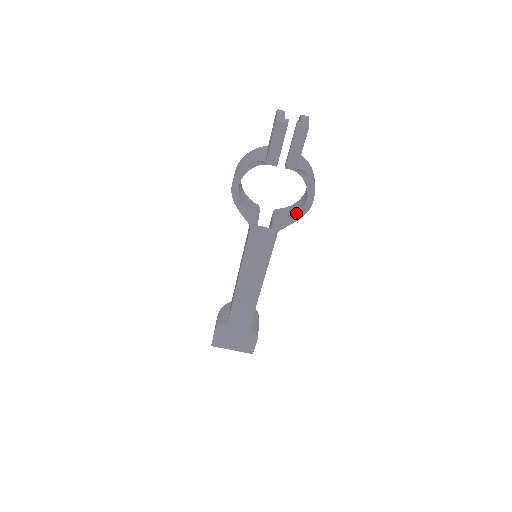
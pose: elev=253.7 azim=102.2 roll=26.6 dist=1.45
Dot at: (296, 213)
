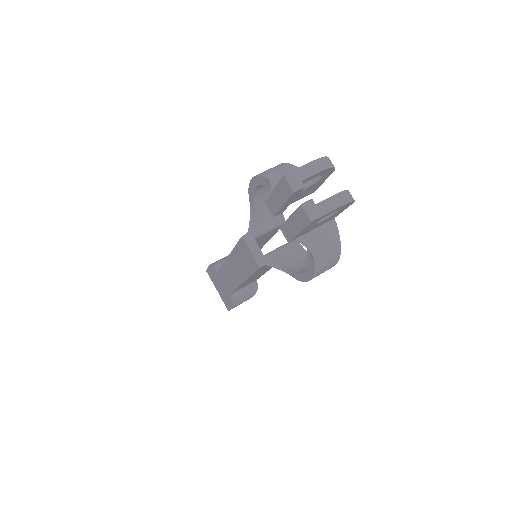
Dot at: (293, 269)
